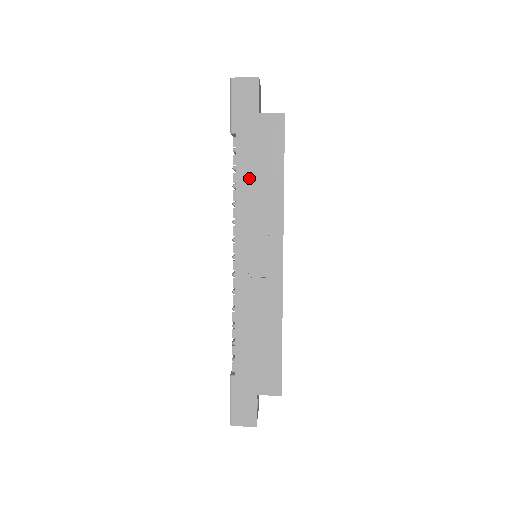
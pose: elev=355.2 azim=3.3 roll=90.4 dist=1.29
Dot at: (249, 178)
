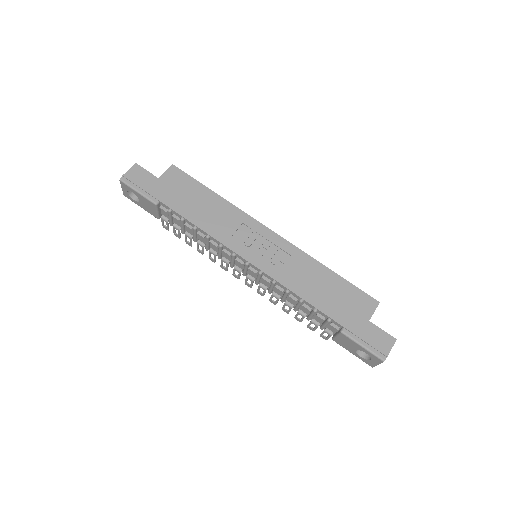
Dot at: (197, 214)
